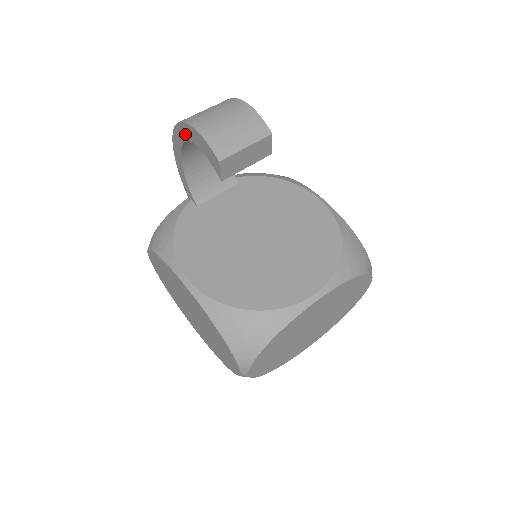
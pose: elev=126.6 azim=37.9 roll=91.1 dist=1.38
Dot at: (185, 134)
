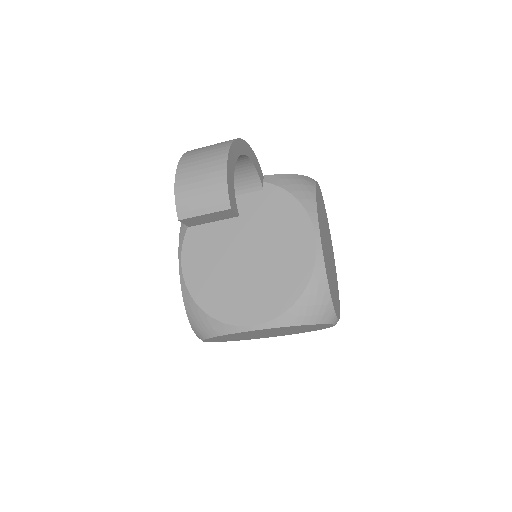
Dot at: occluded
